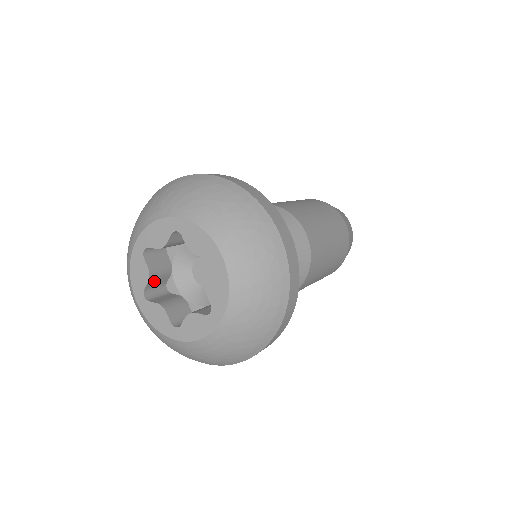
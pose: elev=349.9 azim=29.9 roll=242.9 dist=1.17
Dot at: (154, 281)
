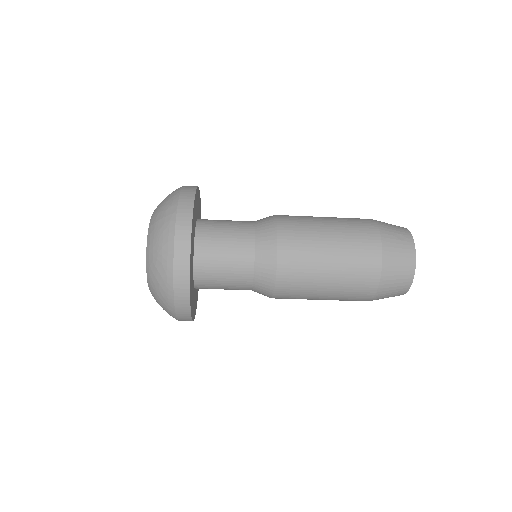
Dot at: occluded
